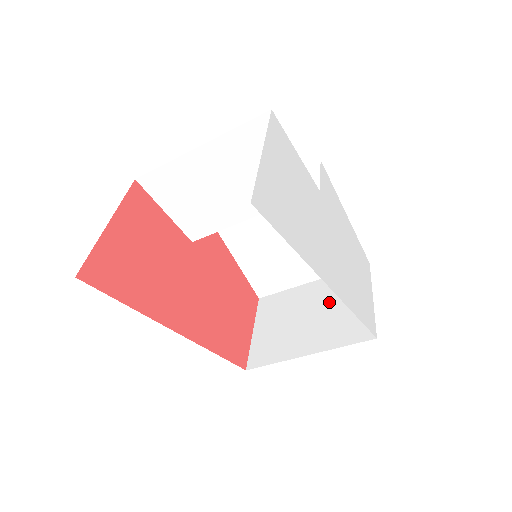
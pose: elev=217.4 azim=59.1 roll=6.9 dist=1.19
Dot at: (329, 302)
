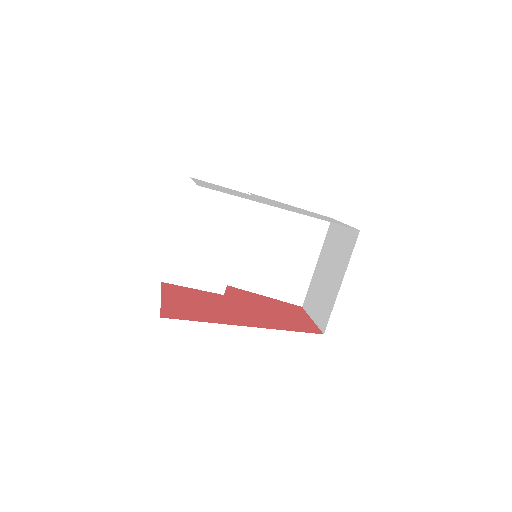
Dot at: (330, 255)
